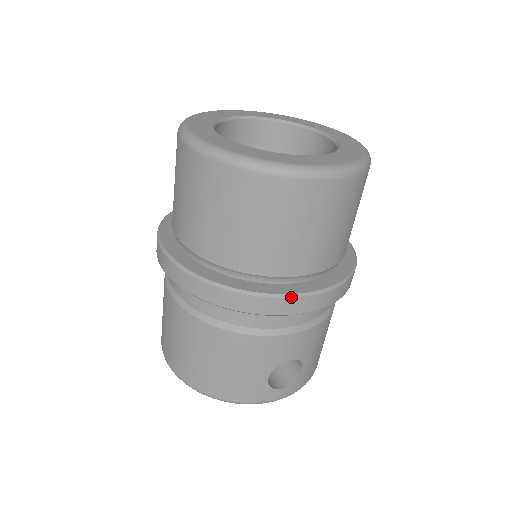
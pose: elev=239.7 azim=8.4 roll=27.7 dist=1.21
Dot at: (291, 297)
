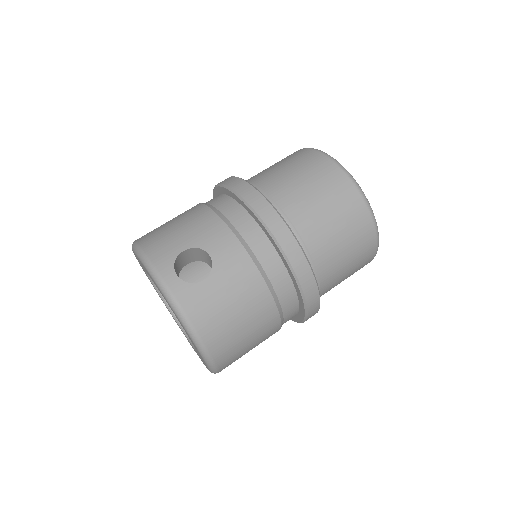
Dot at: (264, 197)
